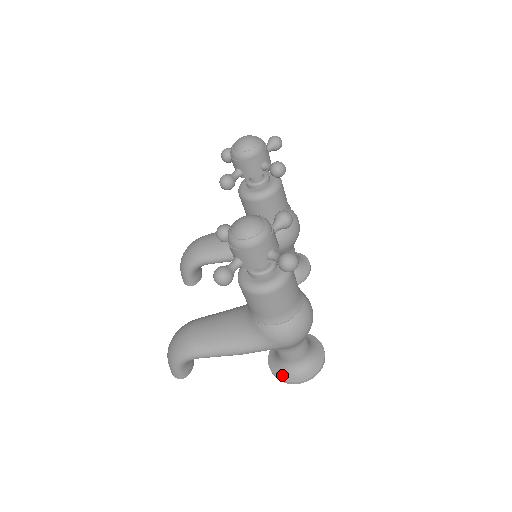
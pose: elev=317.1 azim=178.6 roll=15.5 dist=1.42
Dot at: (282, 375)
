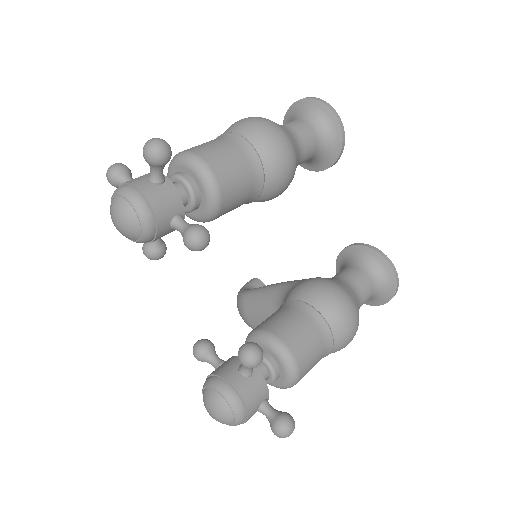
Dot at: occluded
